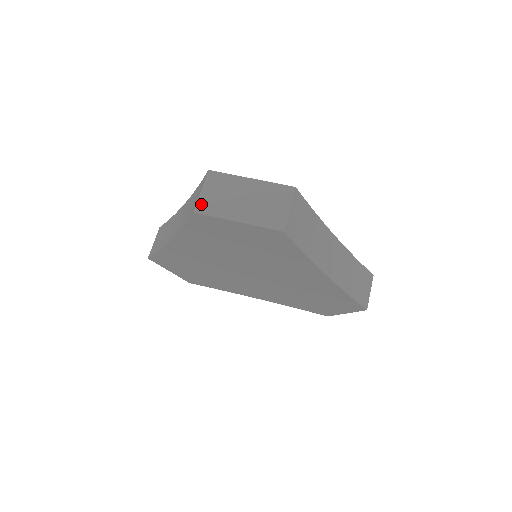
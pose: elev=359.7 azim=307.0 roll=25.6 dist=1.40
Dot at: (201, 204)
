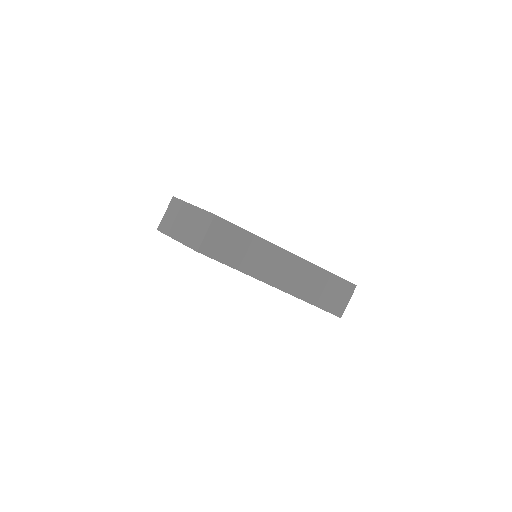
Dot at: (162, 224)
